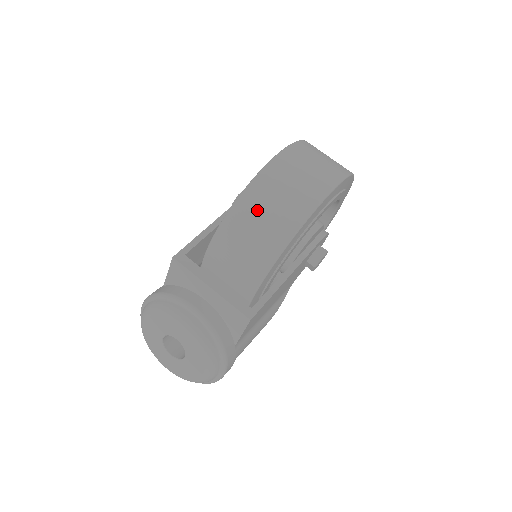
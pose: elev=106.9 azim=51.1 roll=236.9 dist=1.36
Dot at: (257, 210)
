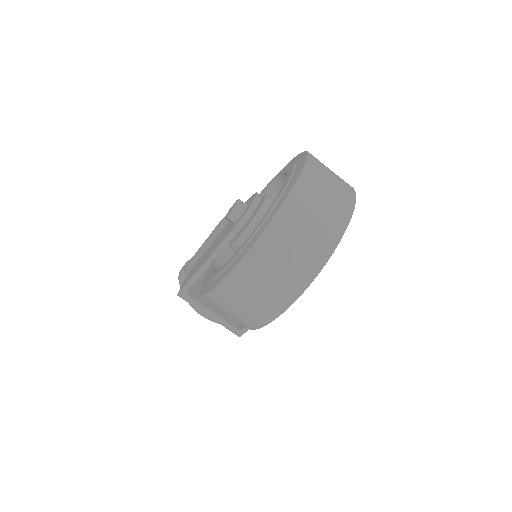
Dot at: (220, 309)
